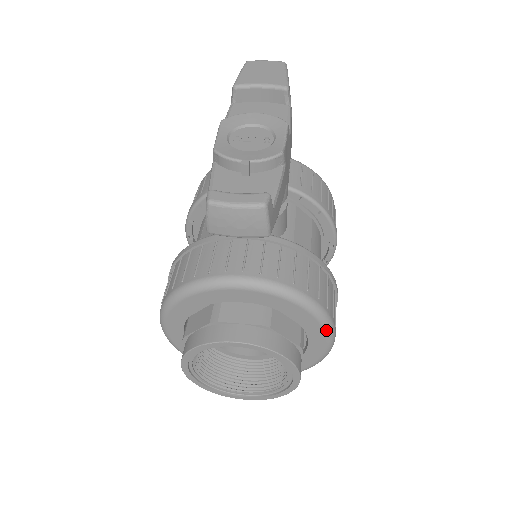
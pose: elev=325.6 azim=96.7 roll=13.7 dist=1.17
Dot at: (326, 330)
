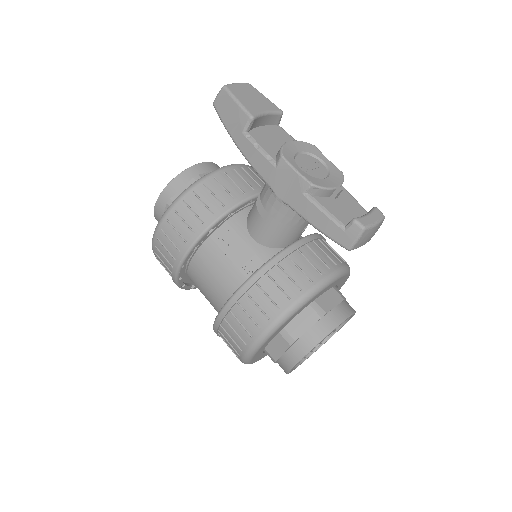
Dot at: occluded
